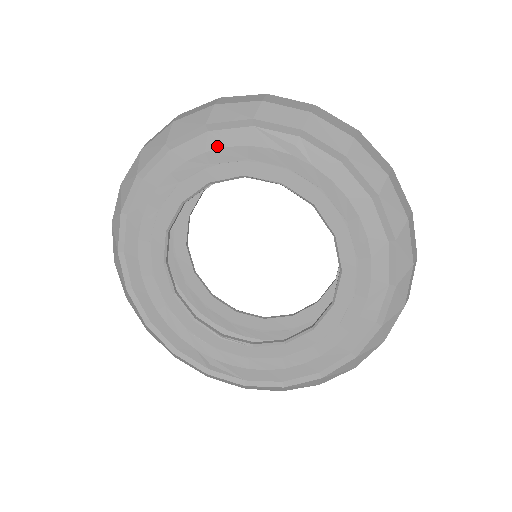
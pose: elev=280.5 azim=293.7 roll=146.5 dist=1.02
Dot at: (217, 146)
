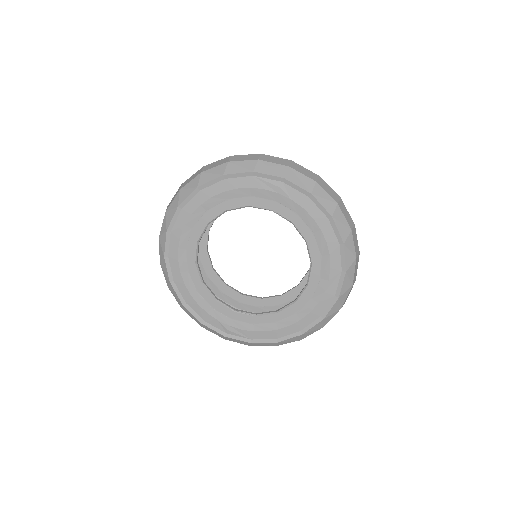
Dot at: (231, 188)
